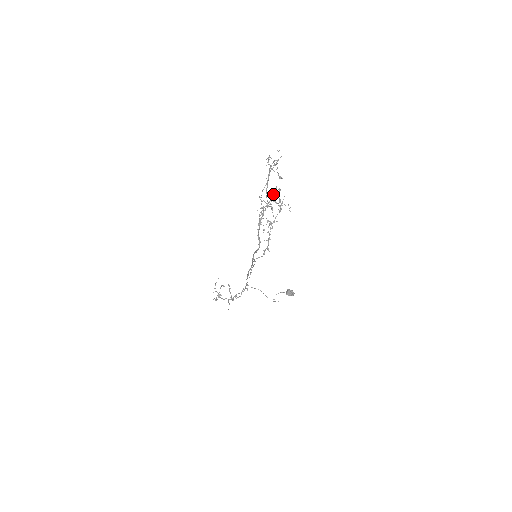
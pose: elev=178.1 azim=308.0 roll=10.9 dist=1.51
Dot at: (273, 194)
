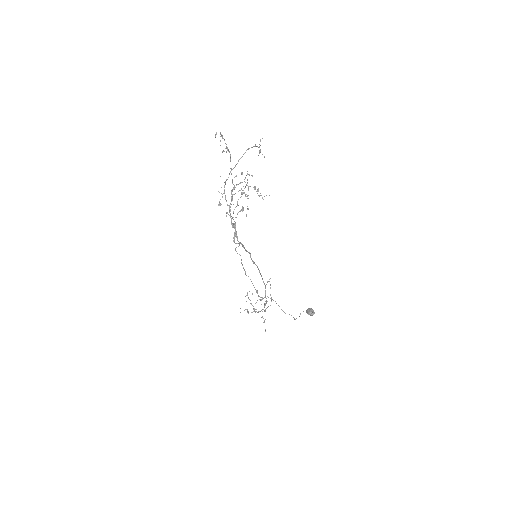
Dot at: occluded
